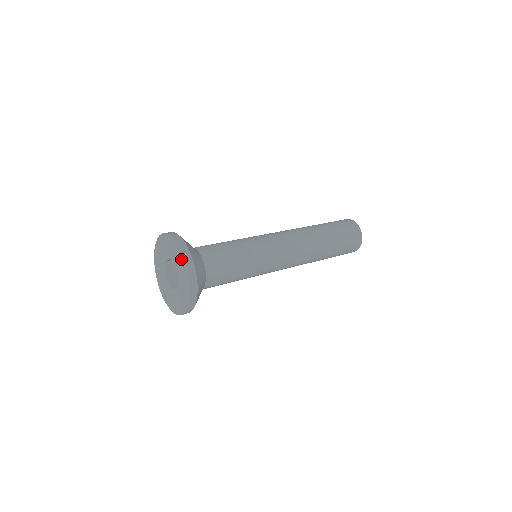
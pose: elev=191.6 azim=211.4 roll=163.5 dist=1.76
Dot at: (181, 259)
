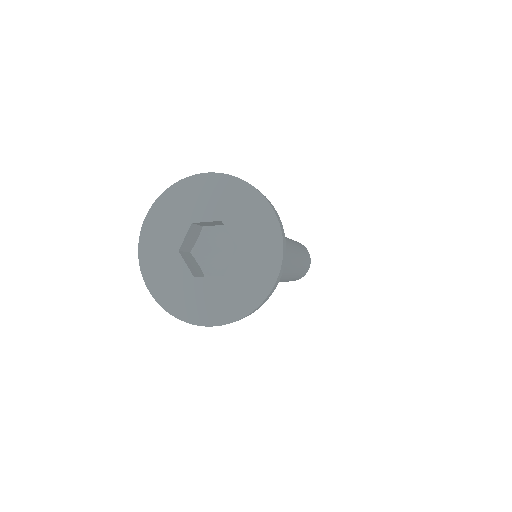
Dot at: (267, 226)
